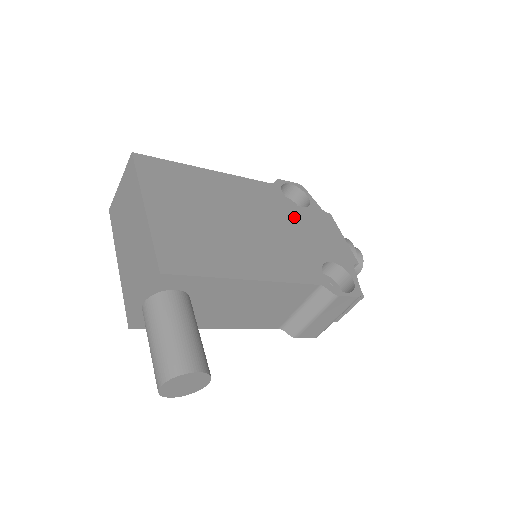
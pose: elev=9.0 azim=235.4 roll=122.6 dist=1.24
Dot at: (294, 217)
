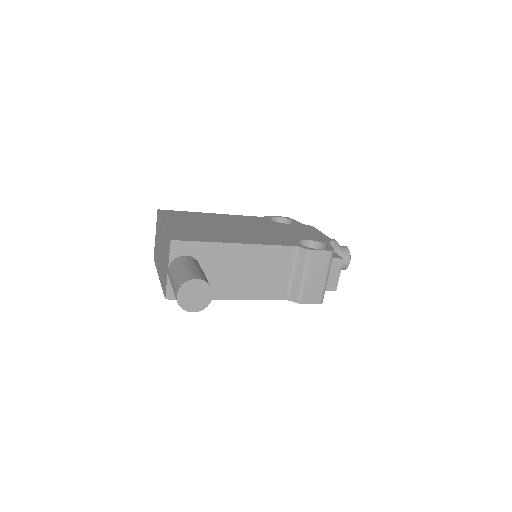
Dot at: (278, 226)
